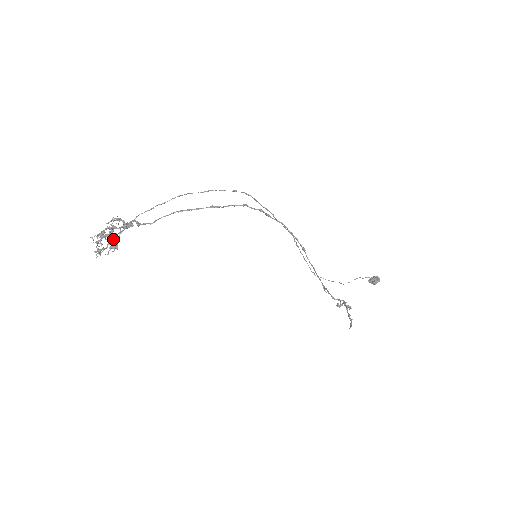
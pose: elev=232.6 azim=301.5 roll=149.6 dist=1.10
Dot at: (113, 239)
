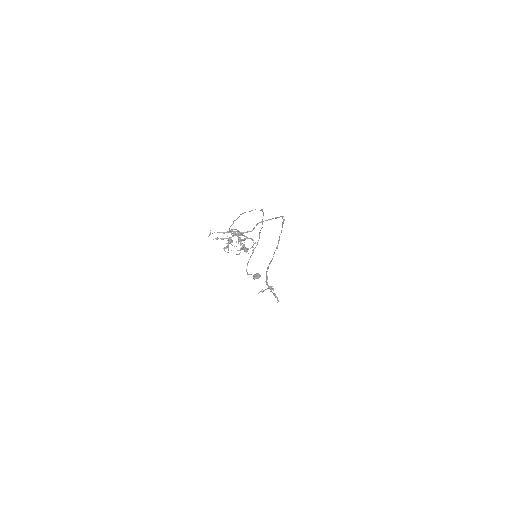
Dot at: (253, 240)
